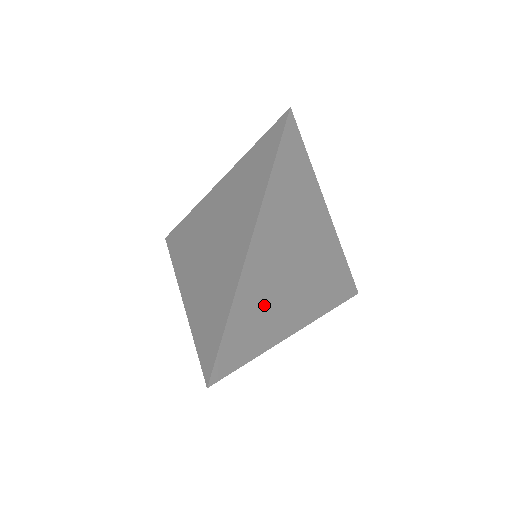
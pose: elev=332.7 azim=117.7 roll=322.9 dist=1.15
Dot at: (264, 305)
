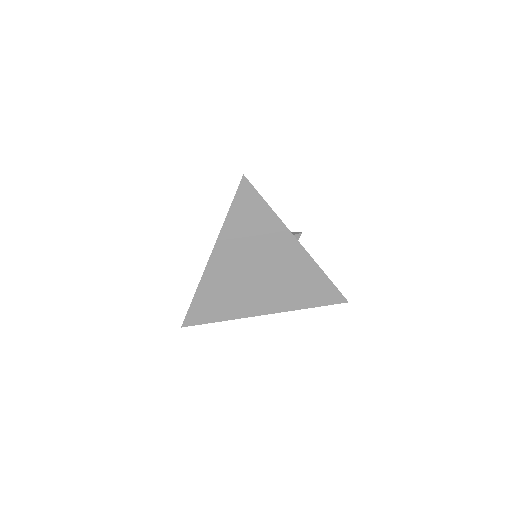
Dot at: (227, 294)
